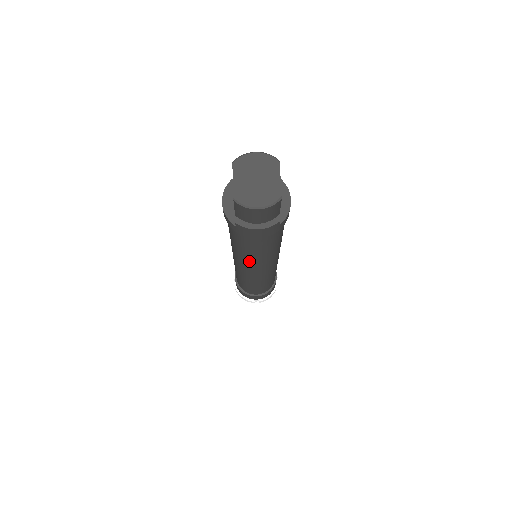
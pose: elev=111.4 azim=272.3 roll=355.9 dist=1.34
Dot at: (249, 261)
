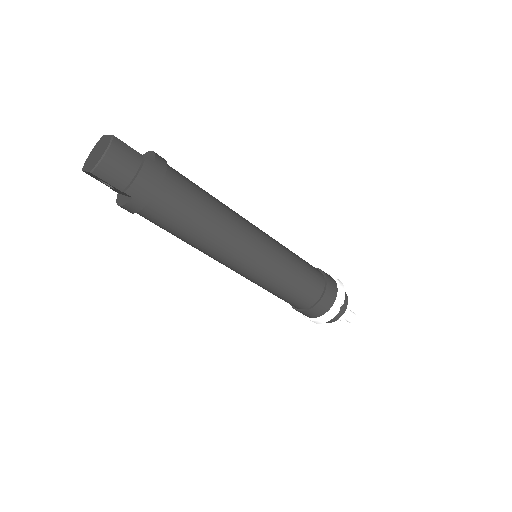
Dot at: (220, 239)
